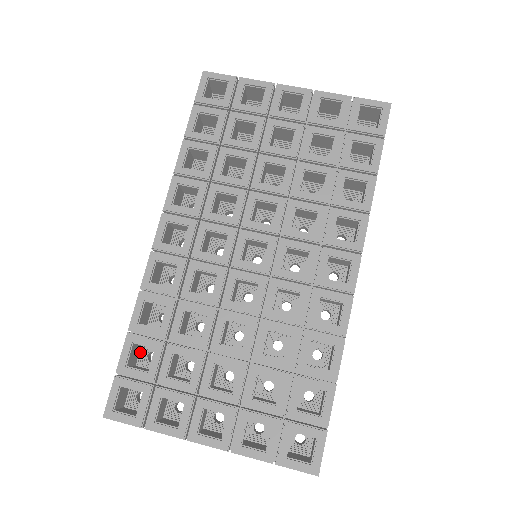
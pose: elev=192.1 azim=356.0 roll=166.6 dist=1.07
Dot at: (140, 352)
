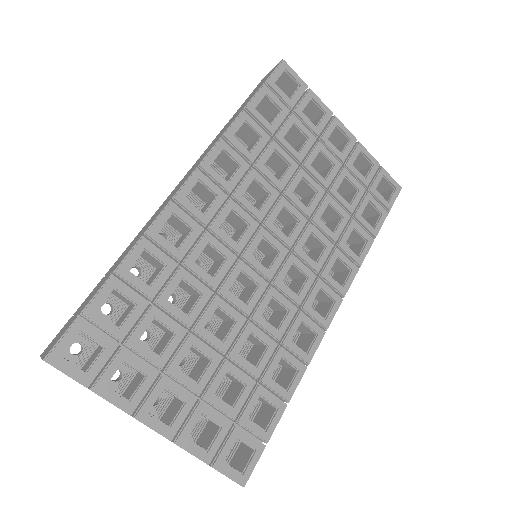
Dot at: occluded
